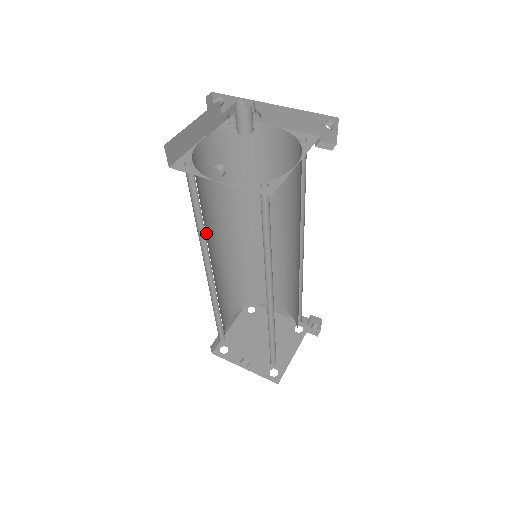
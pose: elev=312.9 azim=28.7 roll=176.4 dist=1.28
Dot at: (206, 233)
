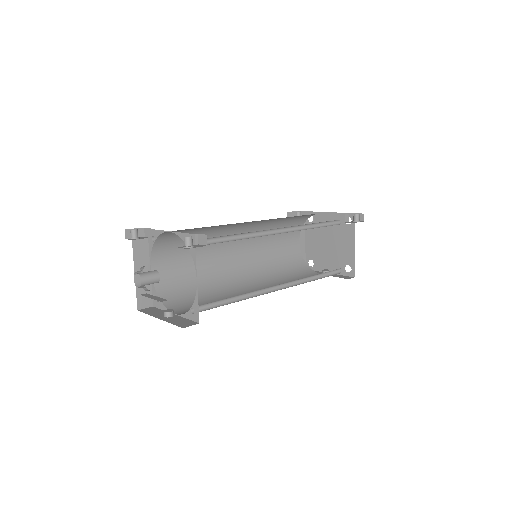
Dot at: (215, 275)
